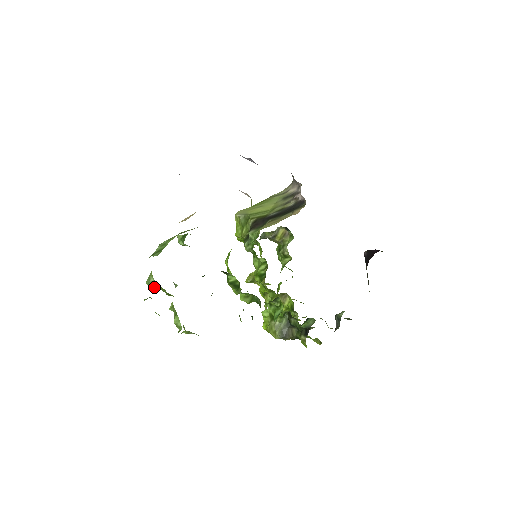
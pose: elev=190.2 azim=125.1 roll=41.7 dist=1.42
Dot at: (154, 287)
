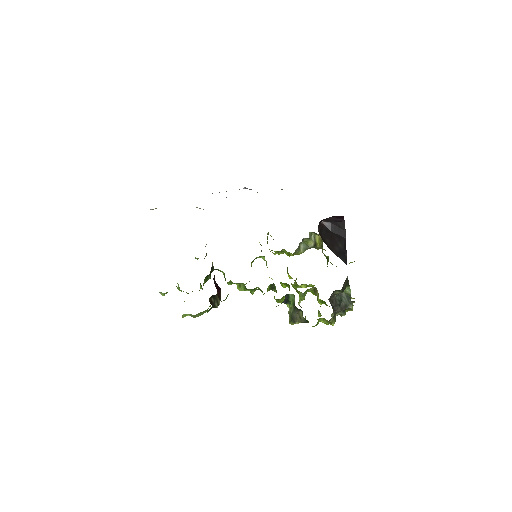
Dot at: (180, 290)
